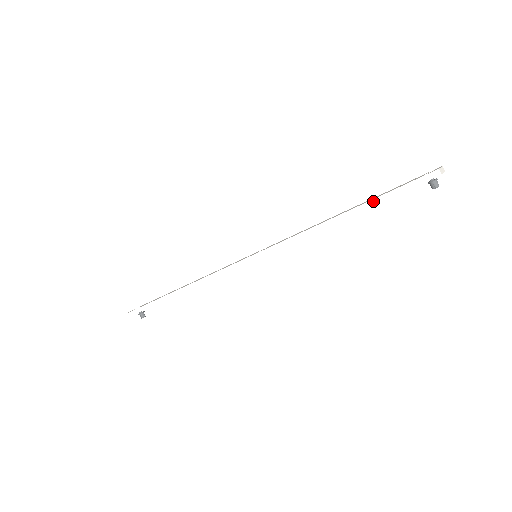
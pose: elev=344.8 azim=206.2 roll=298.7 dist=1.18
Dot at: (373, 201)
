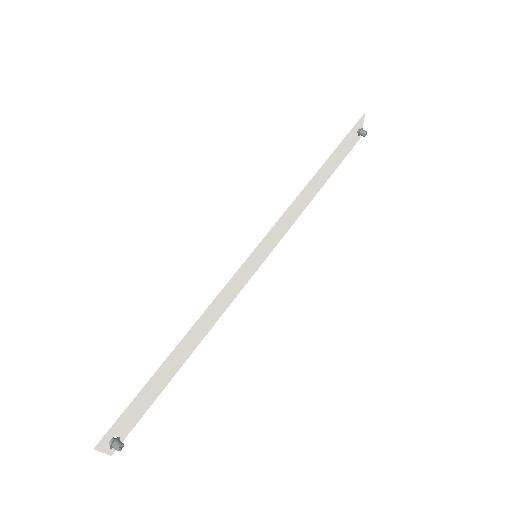
Dot at: (334, 145)
